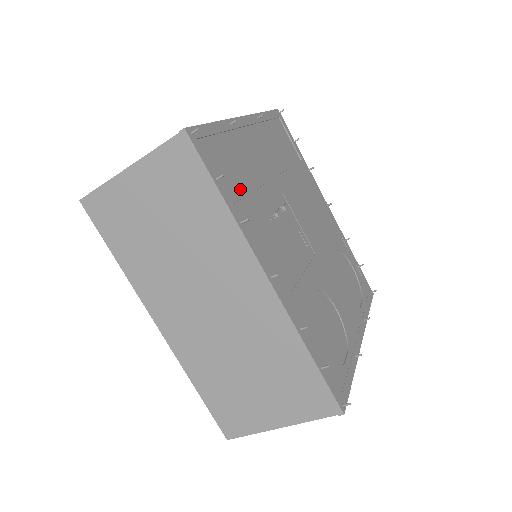
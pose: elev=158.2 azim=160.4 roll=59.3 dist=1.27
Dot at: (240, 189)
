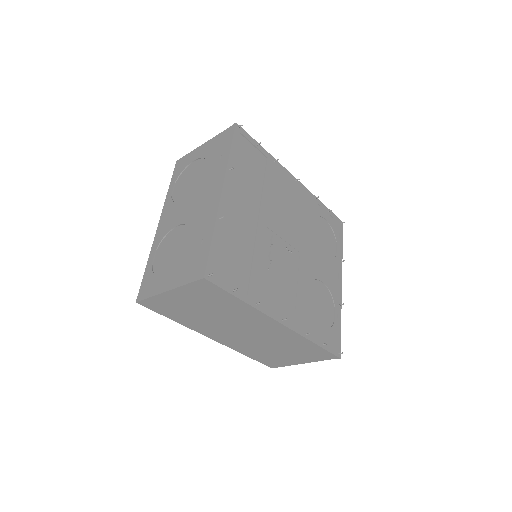
Dot at: (245, 273)
